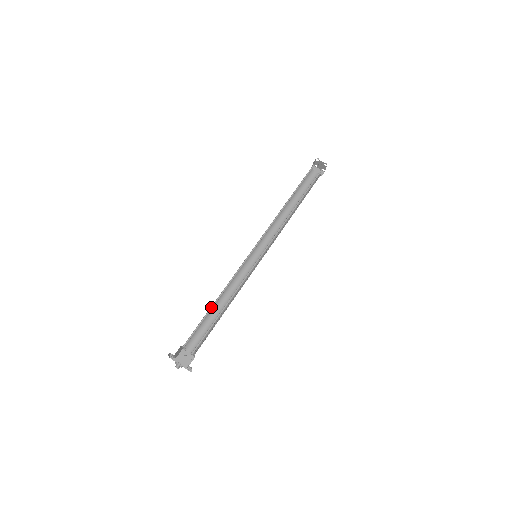
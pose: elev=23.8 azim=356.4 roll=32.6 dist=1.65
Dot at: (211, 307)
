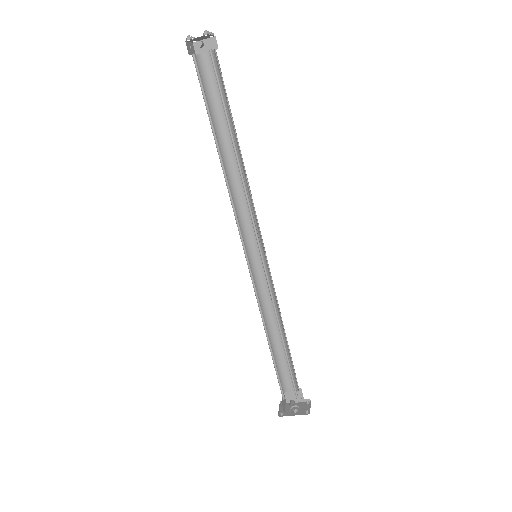
Dot at: (270, 349)
